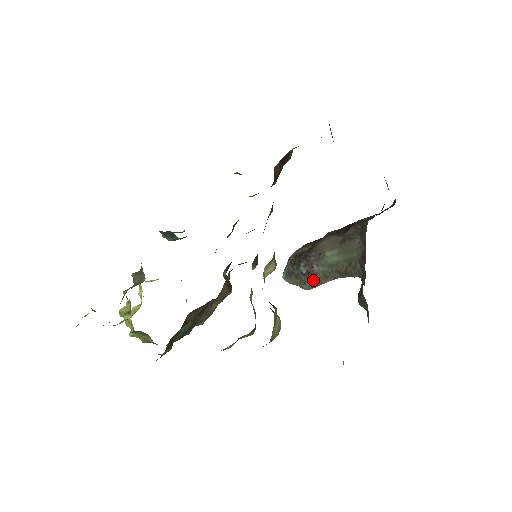
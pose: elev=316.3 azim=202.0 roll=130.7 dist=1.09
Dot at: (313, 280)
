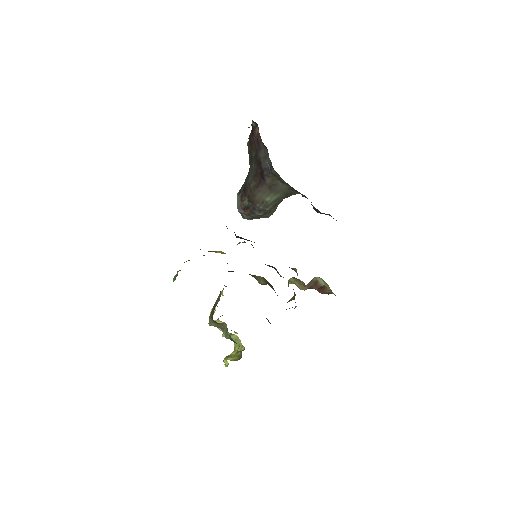
Dot at: (271, 212)
